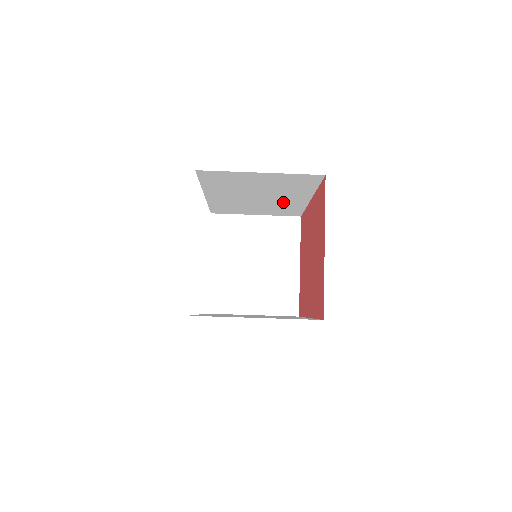
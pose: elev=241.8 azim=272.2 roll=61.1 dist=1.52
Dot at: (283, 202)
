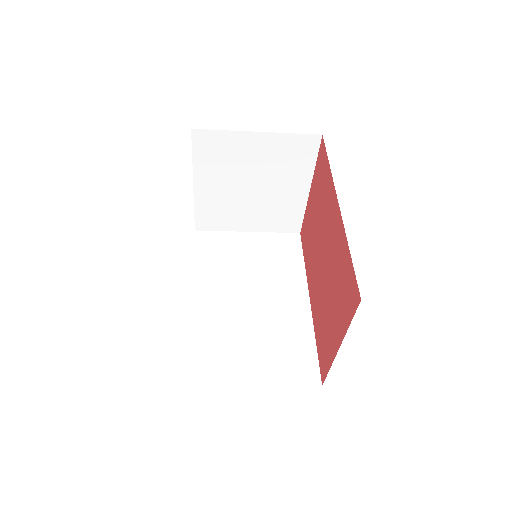
Dot at: occluded
